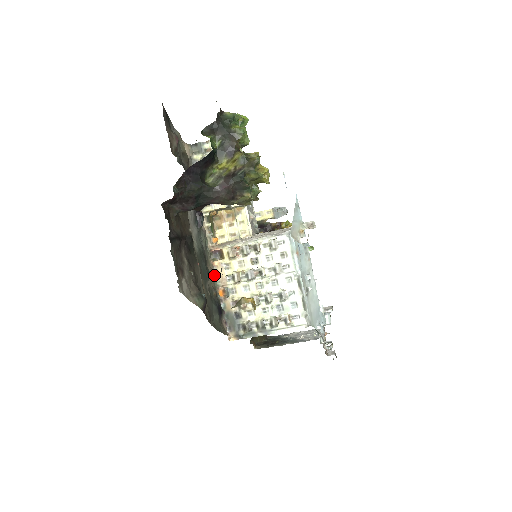
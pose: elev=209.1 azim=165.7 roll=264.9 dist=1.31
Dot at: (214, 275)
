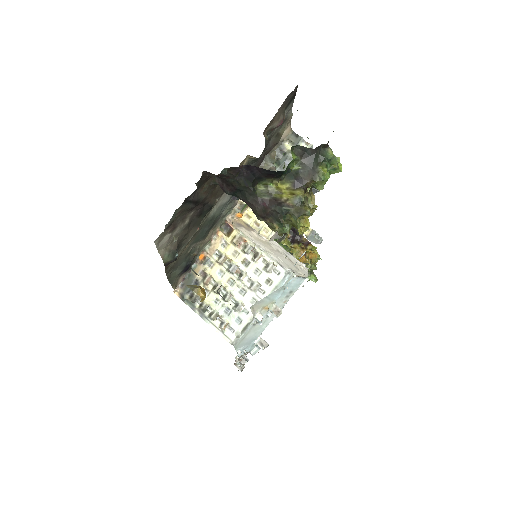
Dot at: (210, 240)
